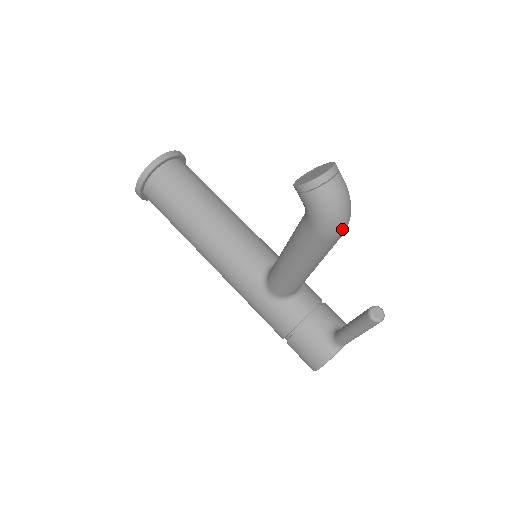
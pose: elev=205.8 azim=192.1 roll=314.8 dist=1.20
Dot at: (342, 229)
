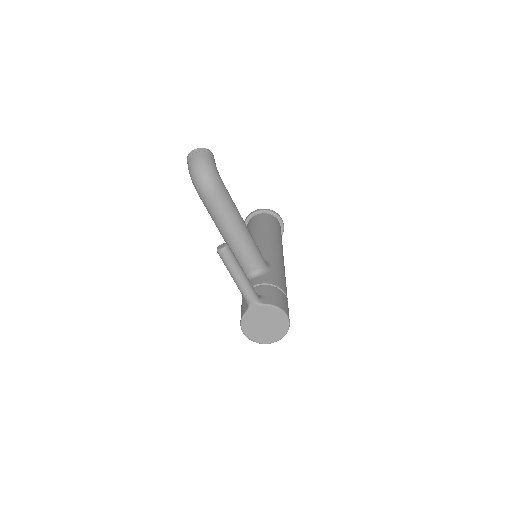
Dot at: (202, 185)
